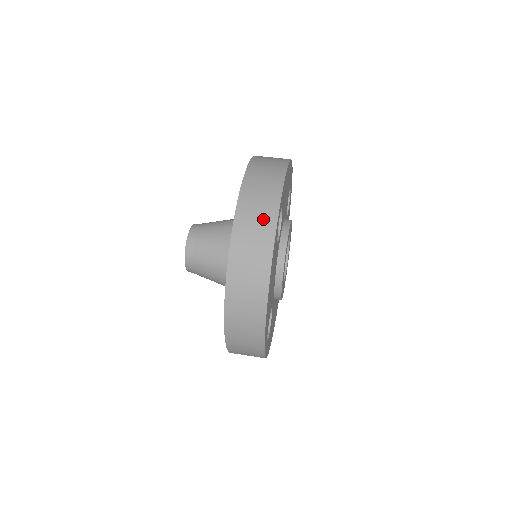
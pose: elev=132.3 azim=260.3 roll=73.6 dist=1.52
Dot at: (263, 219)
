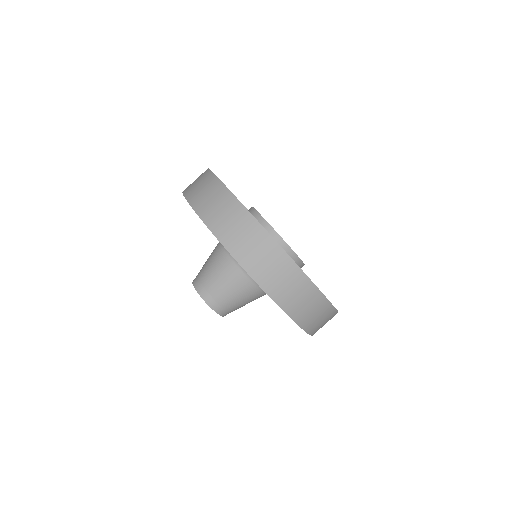
Dot at: (297, 286)
